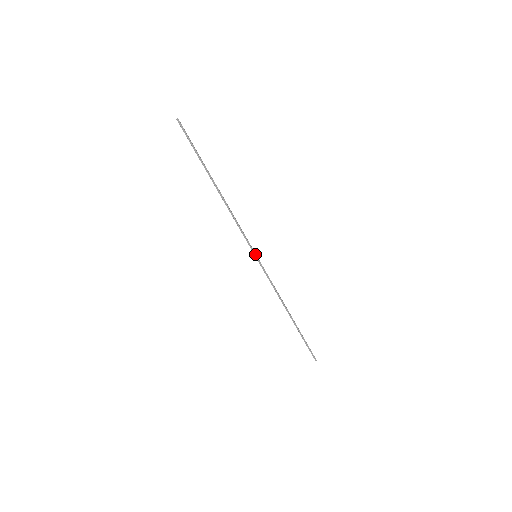
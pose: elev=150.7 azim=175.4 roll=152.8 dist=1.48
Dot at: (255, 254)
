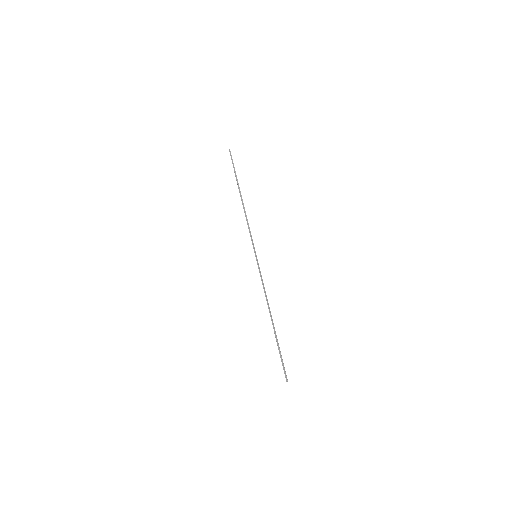
Dot at: (255, 254)
